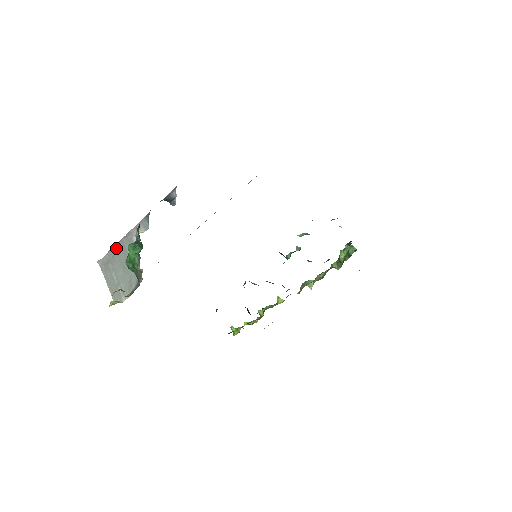
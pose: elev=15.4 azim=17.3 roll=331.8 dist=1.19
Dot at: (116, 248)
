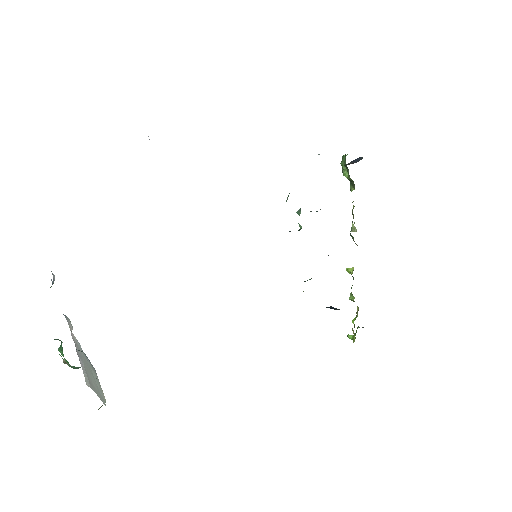
Dot at: (81, 361)
